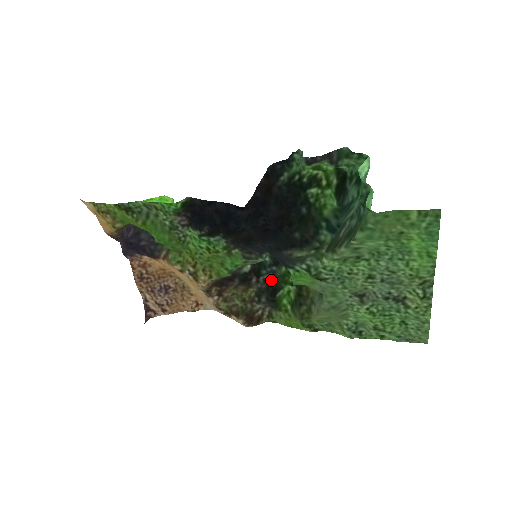
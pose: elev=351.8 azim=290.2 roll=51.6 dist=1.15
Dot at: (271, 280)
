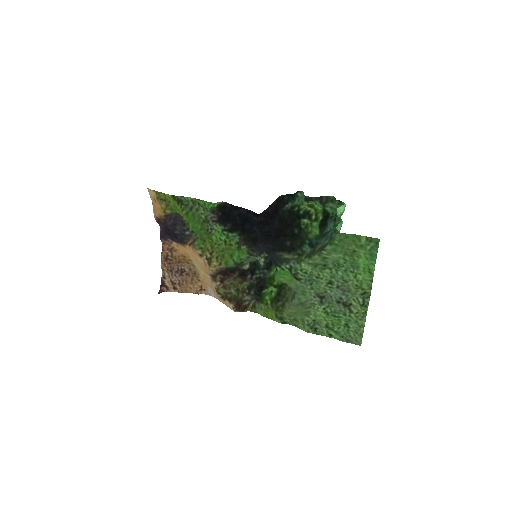
Dot at: (261, 279)
